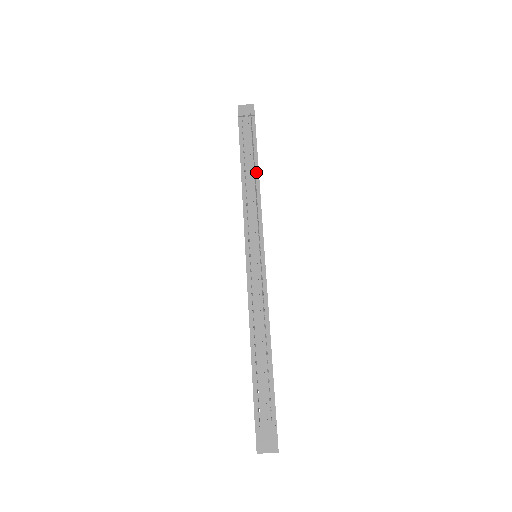
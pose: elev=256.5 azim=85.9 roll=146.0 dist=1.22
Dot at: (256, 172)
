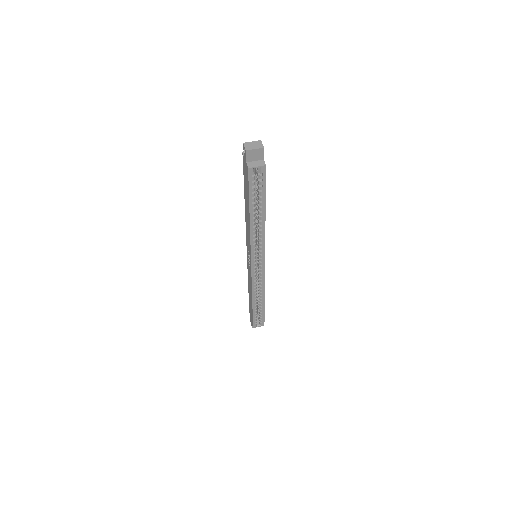
Dot at: occluded
